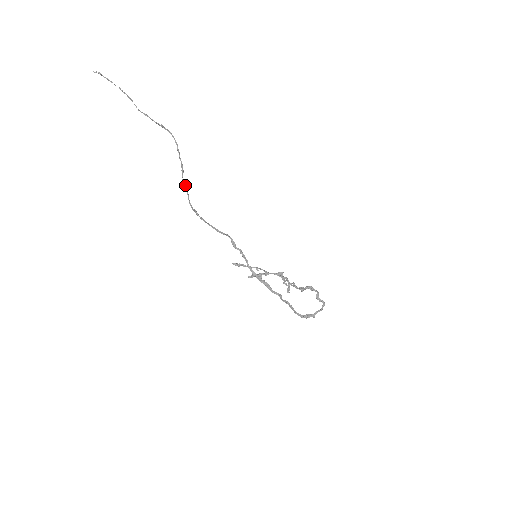
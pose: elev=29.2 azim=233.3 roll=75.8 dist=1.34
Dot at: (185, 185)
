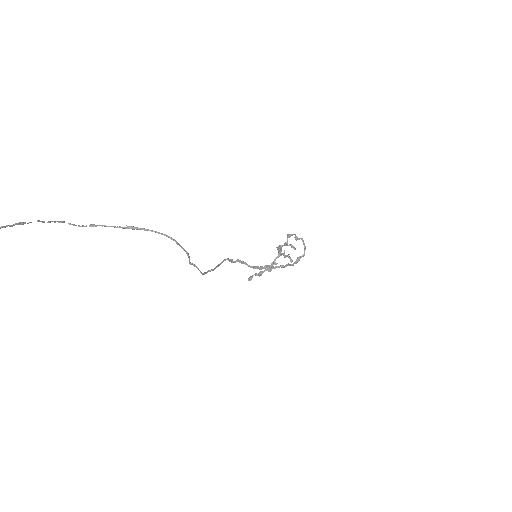
Dot at: (193, 265)
